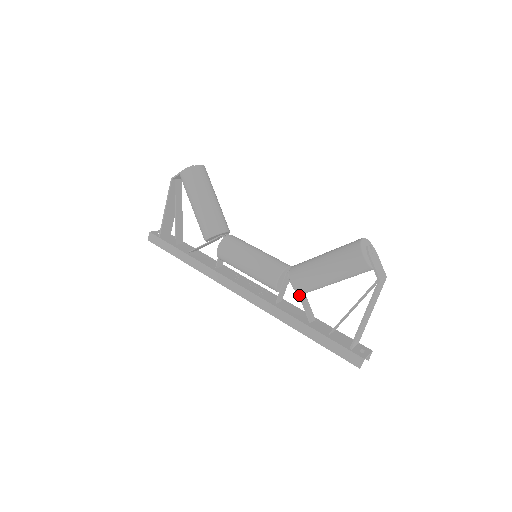
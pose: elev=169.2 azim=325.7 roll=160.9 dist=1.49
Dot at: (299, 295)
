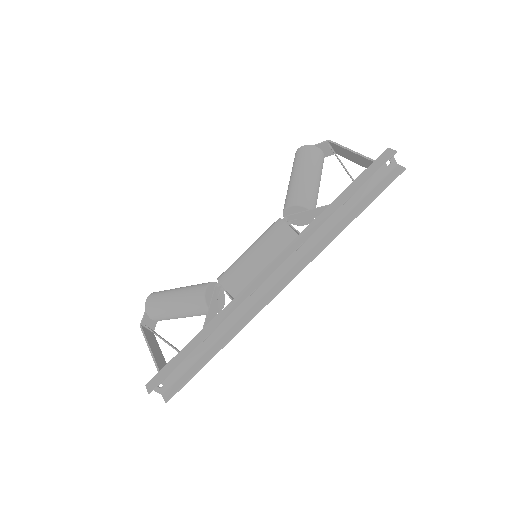
Dot at: (308, 210)
